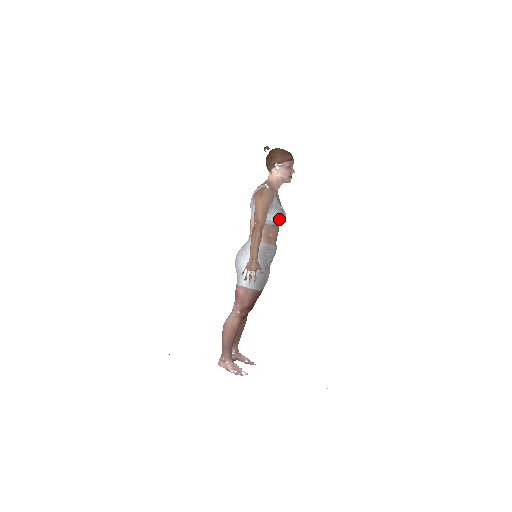
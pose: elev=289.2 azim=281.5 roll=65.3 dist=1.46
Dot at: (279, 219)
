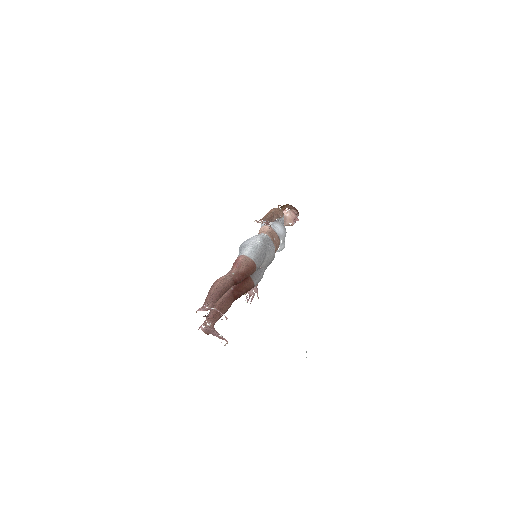
Dot at: (284, 230)
